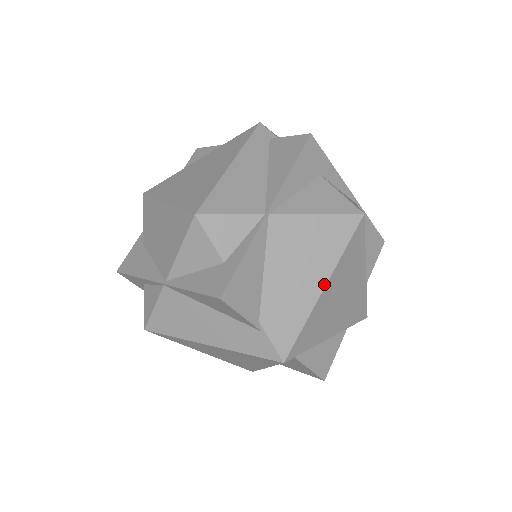
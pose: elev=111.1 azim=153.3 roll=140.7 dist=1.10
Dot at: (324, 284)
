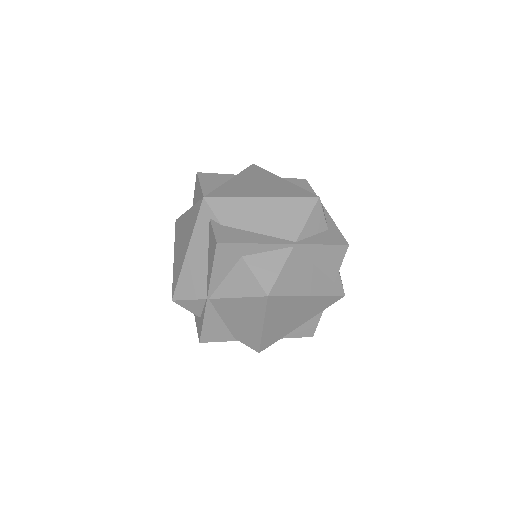
Dot at: (262, 326)
